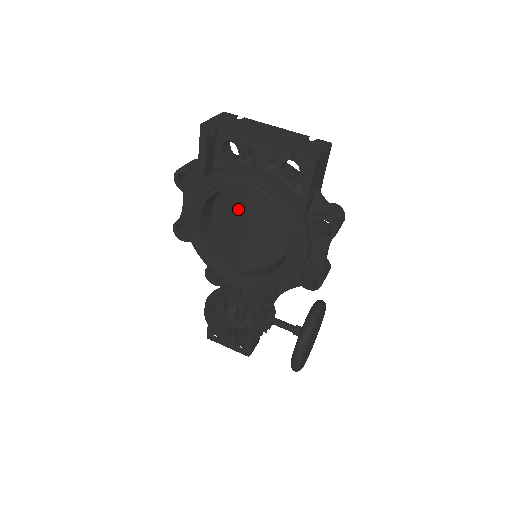
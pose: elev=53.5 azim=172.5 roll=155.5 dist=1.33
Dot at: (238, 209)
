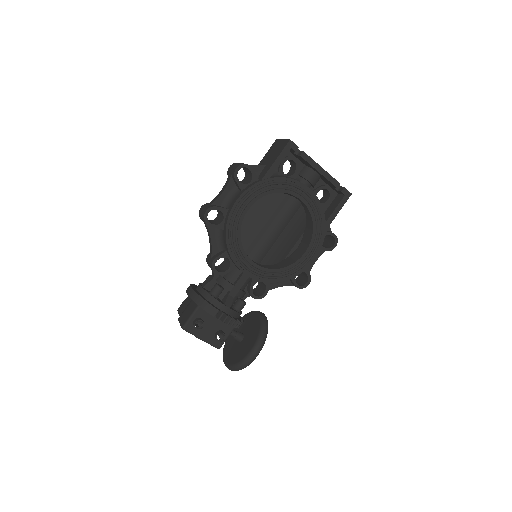
Dot at: (277, 211)
